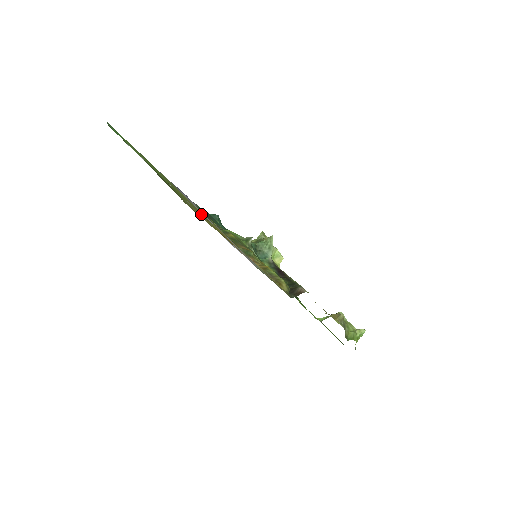
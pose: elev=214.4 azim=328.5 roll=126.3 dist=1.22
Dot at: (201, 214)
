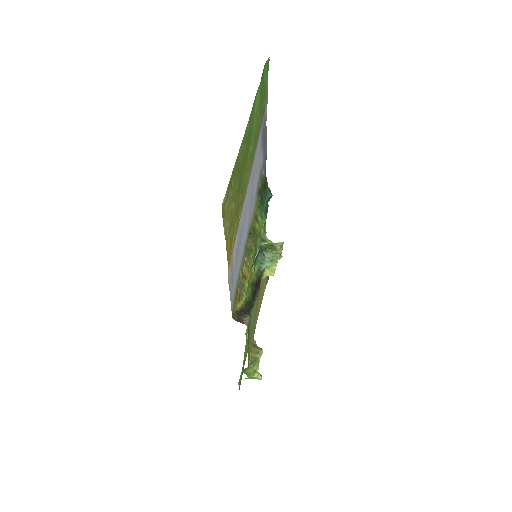
Dot at: (238, 208)
